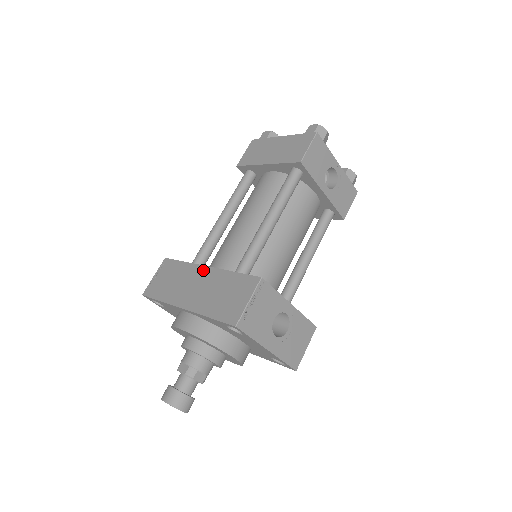
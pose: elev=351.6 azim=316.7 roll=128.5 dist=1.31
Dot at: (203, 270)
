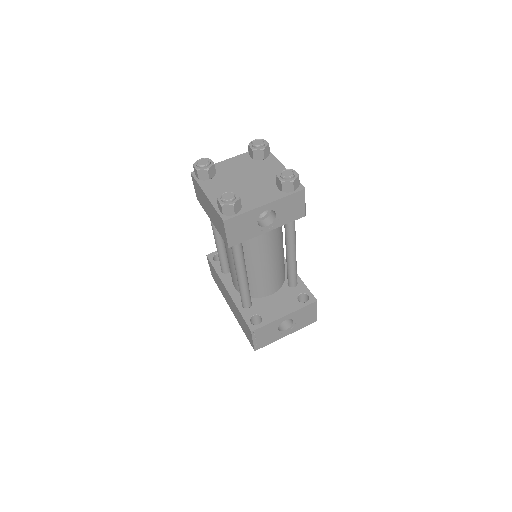
Dot at: (227, 292)
